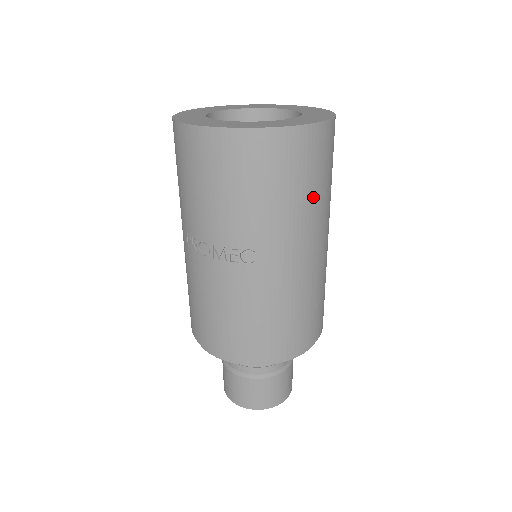
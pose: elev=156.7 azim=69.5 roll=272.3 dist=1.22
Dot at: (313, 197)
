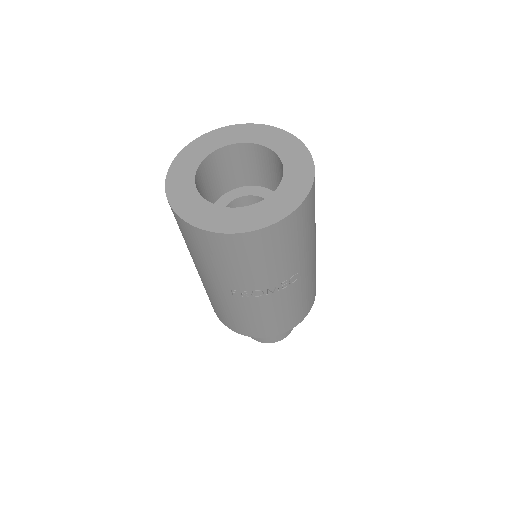
Dot at: occluded
